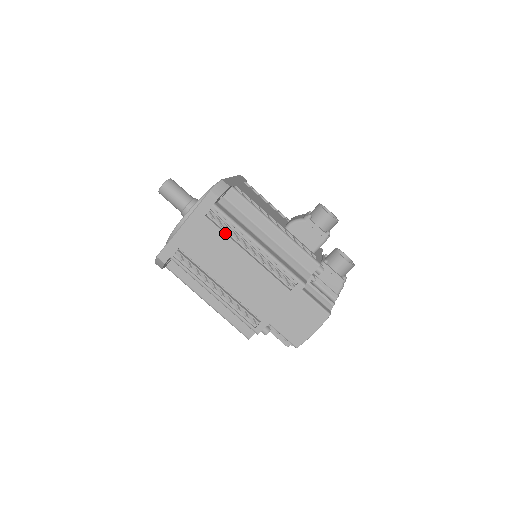
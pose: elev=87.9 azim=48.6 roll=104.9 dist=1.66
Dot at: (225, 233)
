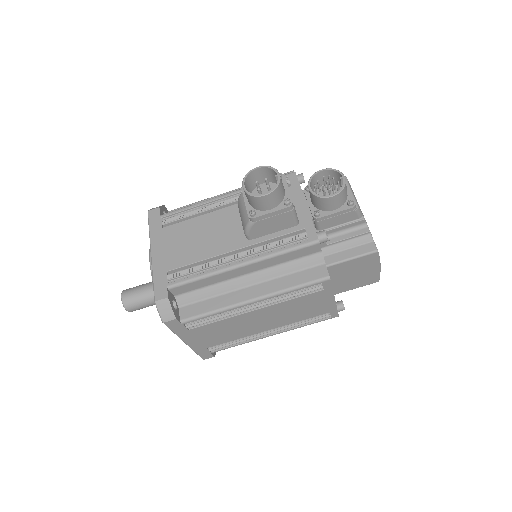
Dot at: (219, 320)
